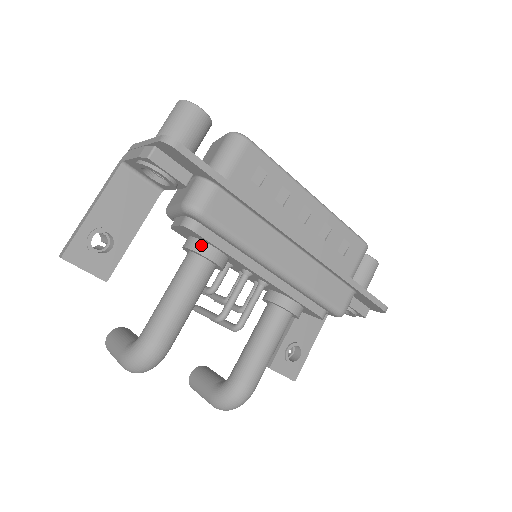
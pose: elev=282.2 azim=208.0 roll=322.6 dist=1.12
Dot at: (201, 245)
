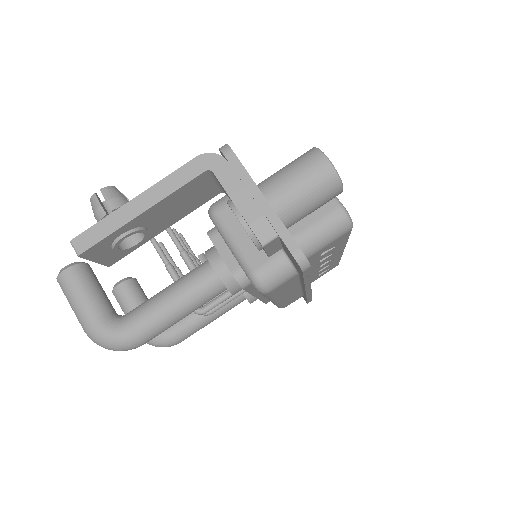
Dot at: (233, 281)
